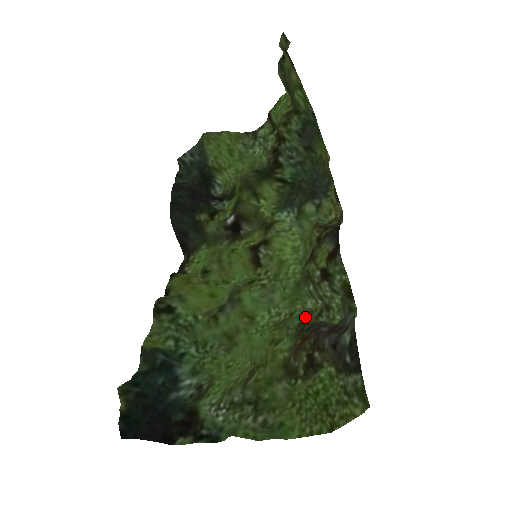
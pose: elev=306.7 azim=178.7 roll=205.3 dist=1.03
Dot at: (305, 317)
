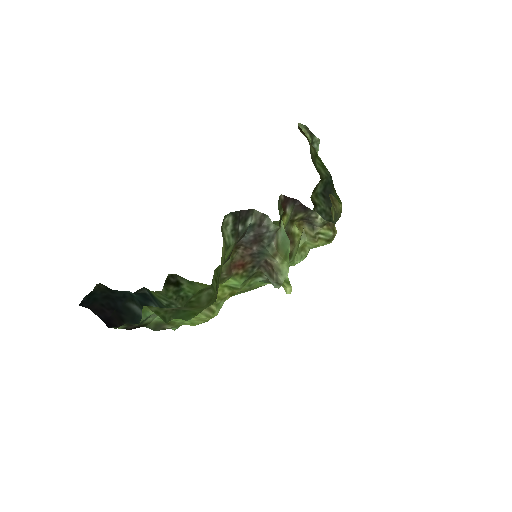
Dot at: (269, 282)
